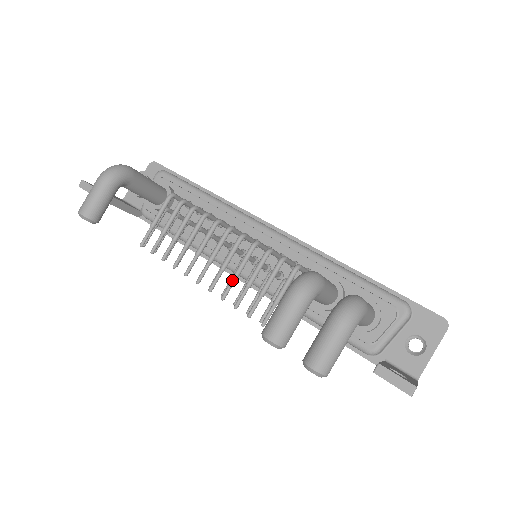
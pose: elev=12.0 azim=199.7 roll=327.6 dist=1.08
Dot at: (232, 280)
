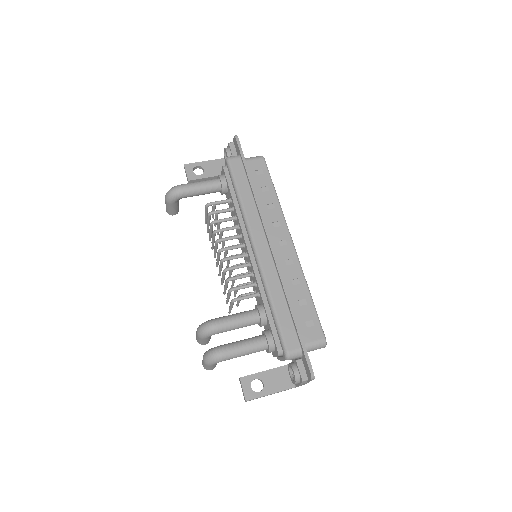
Dot at: (221, 280)
